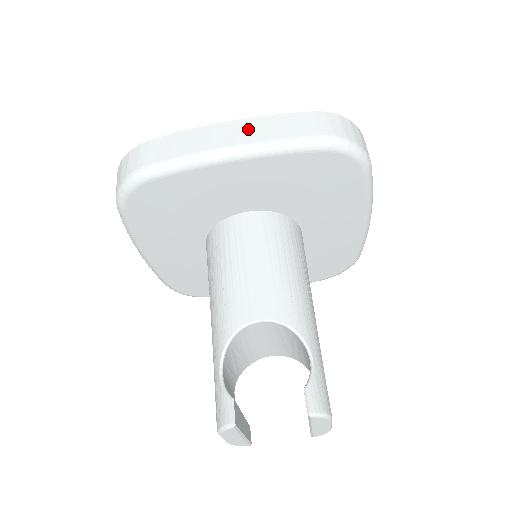
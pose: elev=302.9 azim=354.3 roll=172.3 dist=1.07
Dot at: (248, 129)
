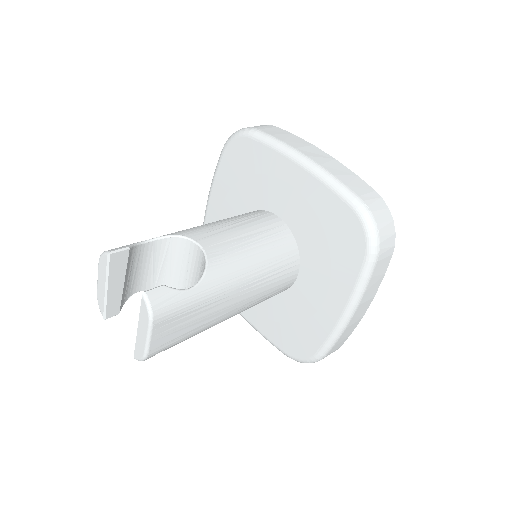
Dot at: (327, 160)
